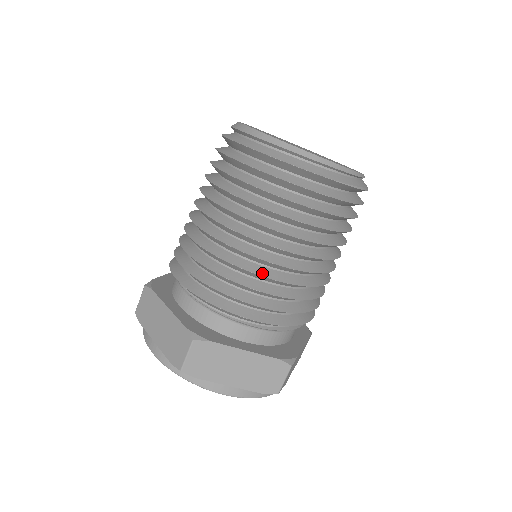
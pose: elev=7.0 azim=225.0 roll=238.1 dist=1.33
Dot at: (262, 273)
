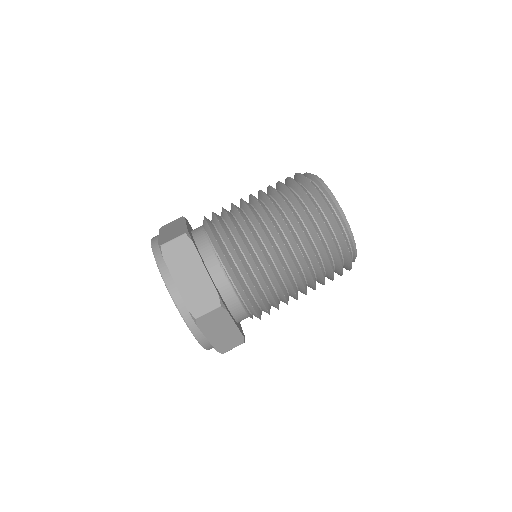
Dot at: (282, 288)
